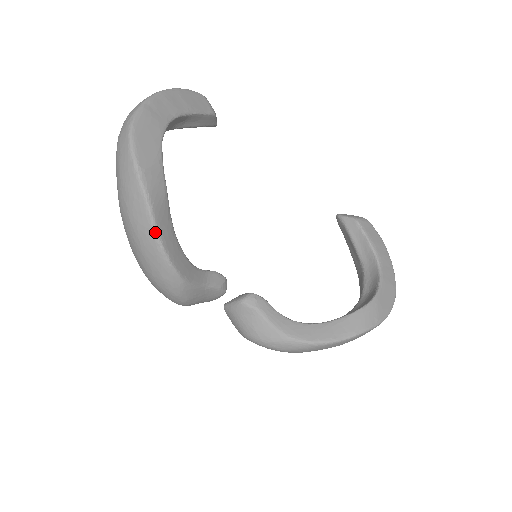
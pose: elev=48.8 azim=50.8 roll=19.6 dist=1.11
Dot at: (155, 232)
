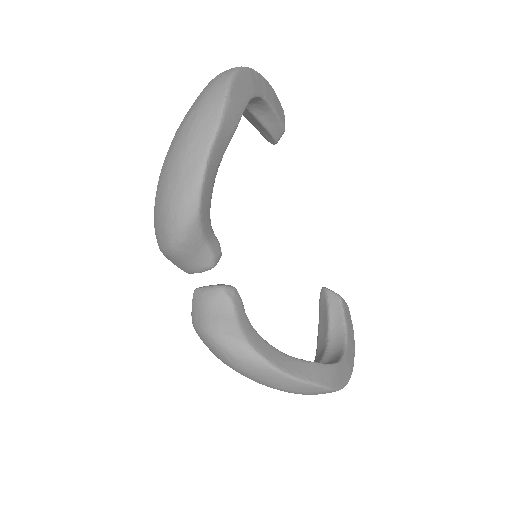
Dot at: (209, 150)
